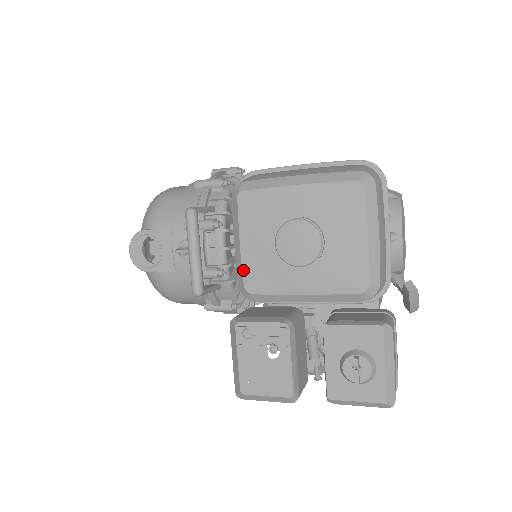
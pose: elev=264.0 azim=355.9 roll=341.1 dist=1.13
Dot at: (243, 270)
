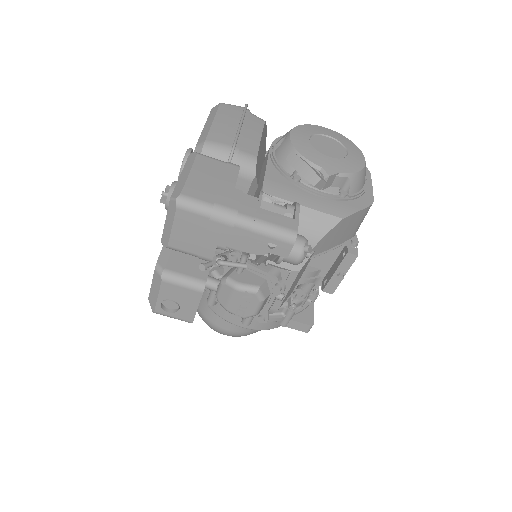
Dot at: occluded
